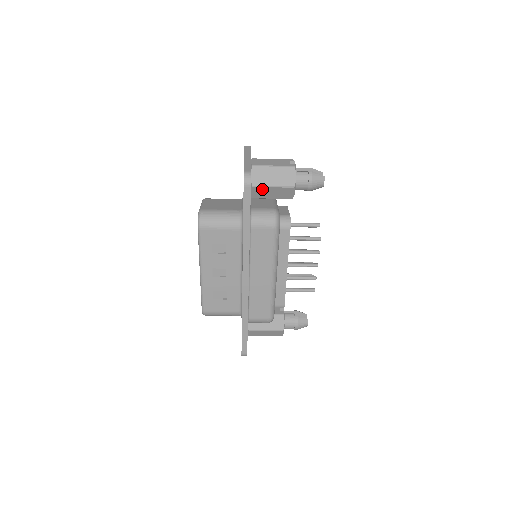
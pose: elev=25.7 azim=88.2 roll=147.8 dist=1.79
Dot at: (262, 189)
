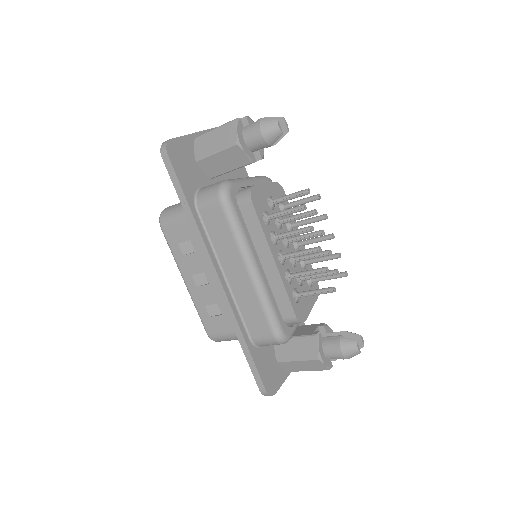
Dot at: (208, 161)
